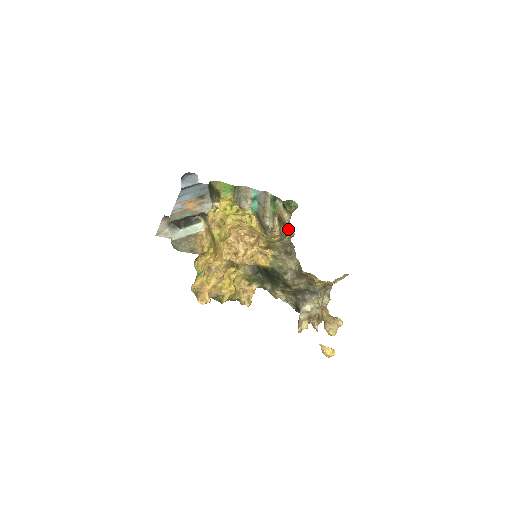
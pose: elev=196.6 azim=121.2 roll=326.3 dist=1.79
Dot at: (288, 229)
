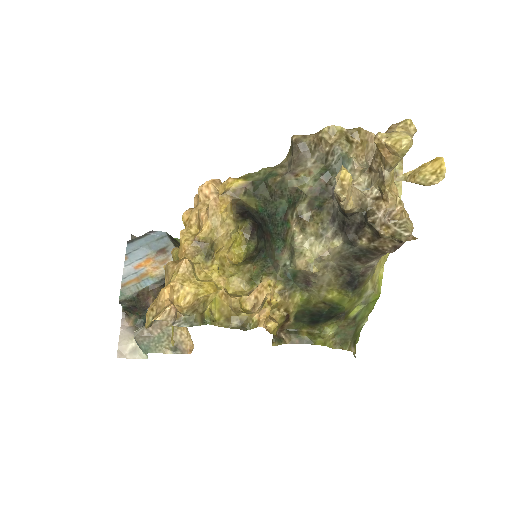
Dot at: occluded
